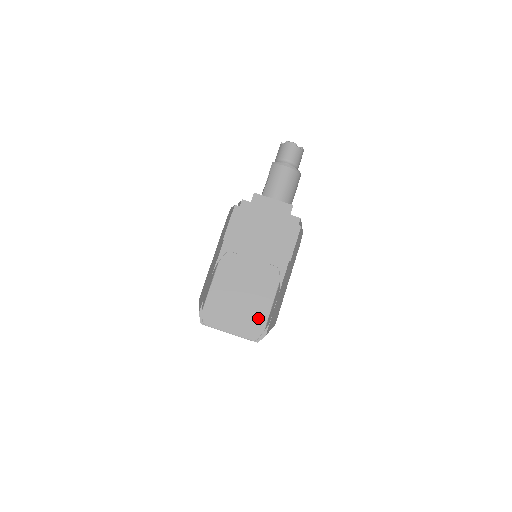
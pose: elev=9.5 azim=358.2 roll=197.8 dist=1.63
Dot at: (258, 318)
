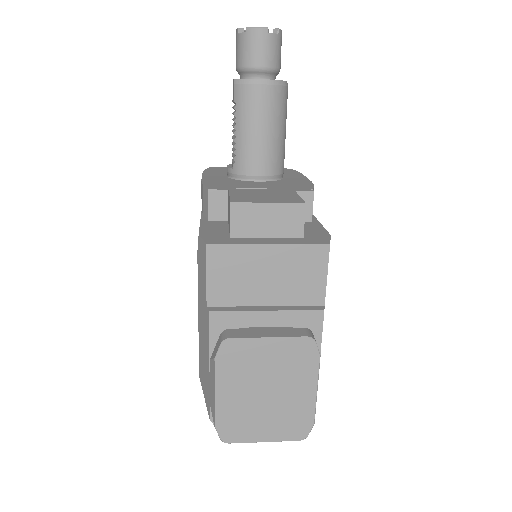
Dot at: (301, 412)
